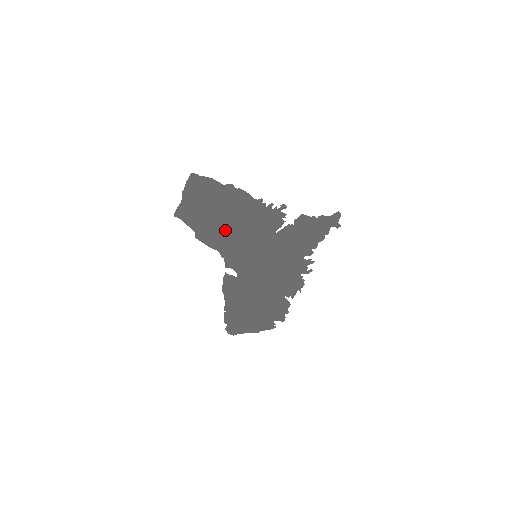
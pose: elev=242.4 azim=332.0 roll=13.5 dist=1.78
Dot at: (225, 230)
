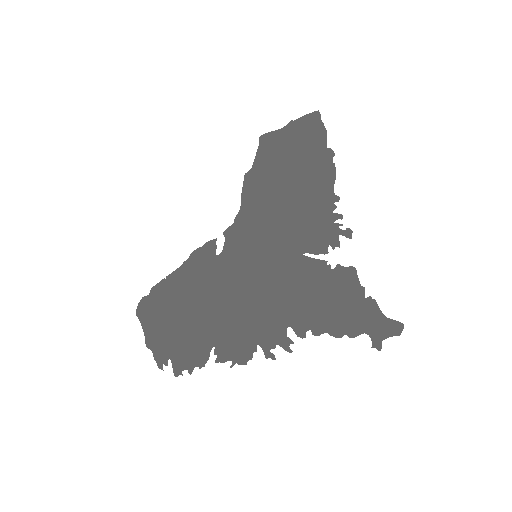
Dot at: (271, 194)
